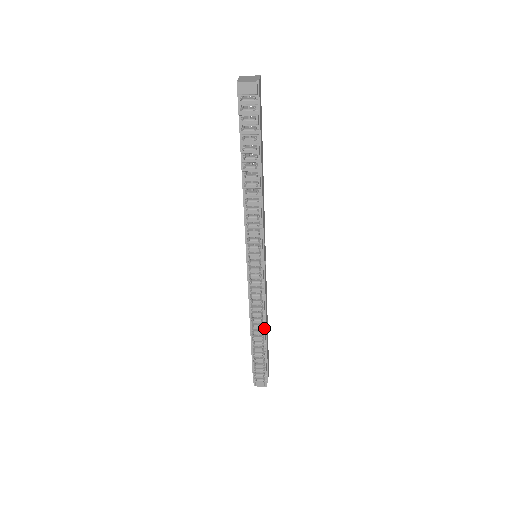
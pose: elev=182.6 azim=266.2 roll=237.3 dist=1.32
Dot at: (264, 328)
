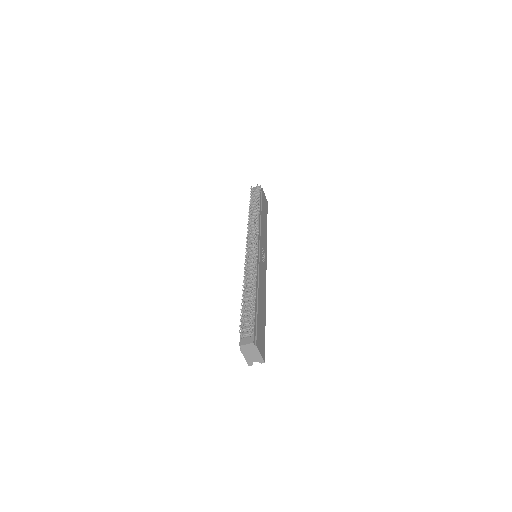
Dot at: (255, 287)
